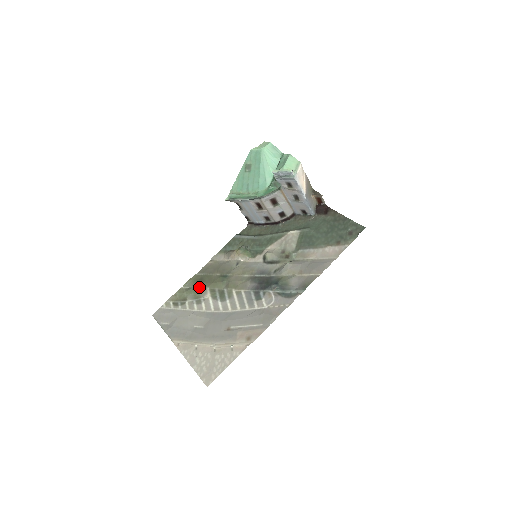
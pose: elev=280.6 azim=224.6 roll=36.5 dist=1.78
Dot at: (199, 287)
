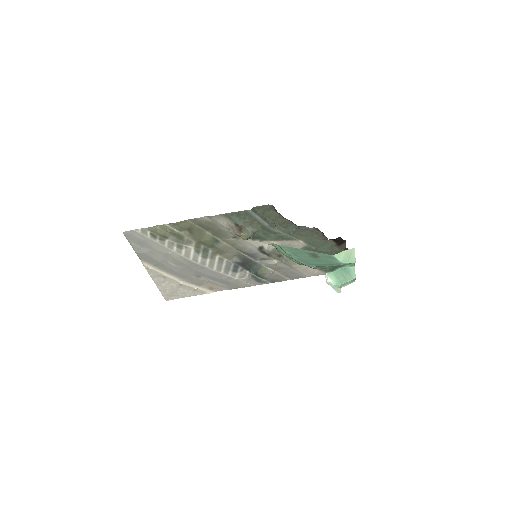
Dot at: (186, 236)
